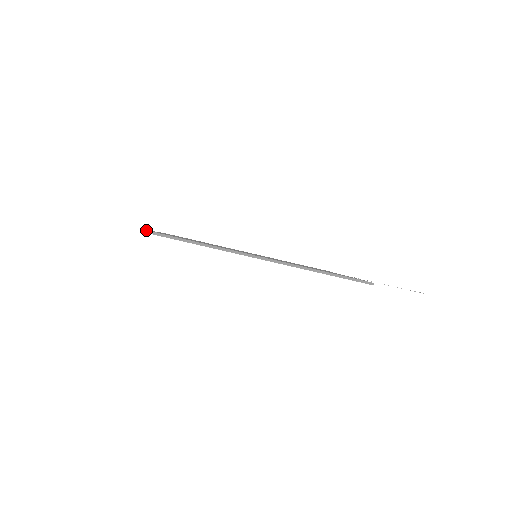
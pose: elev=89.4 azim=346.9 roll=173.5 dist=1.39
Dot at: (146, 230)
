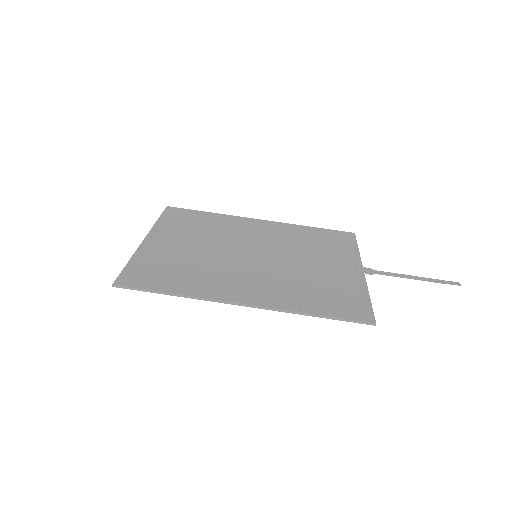
Dot at: (113, 284)
